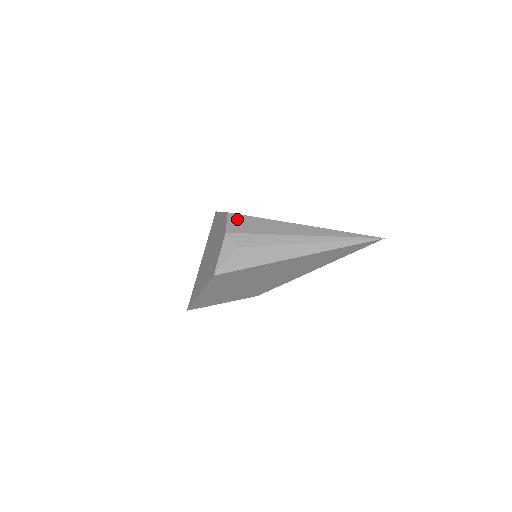
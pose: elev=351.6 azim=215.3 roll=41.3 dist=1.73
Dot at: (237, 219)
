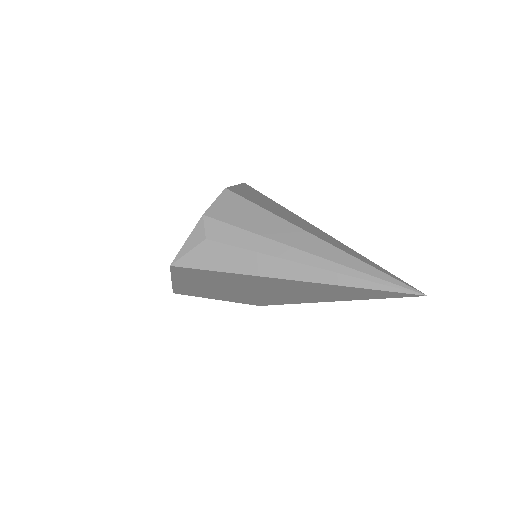
Dot at: (230, 200)
